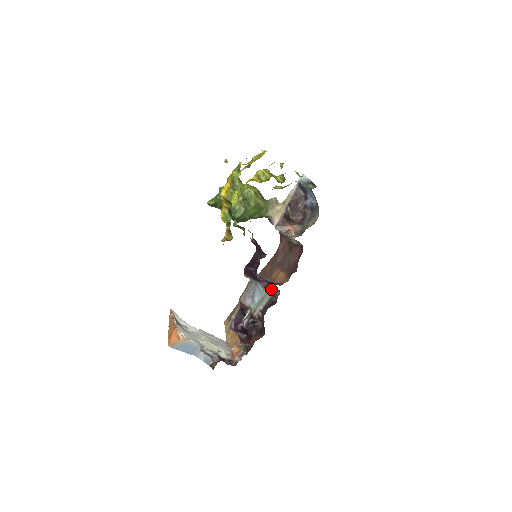
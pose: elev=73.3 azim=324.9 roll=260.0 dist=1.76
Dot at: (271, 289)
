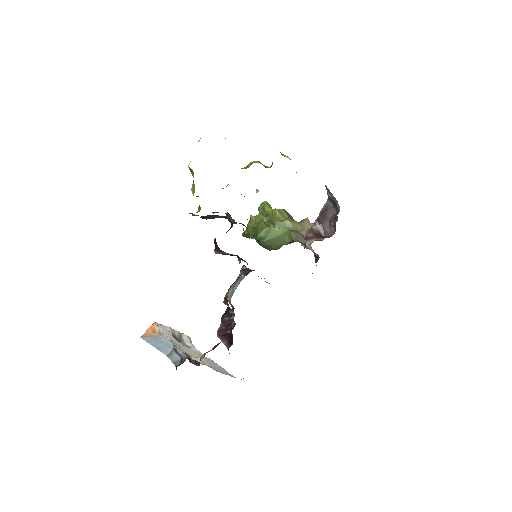
Dot at: occluded
